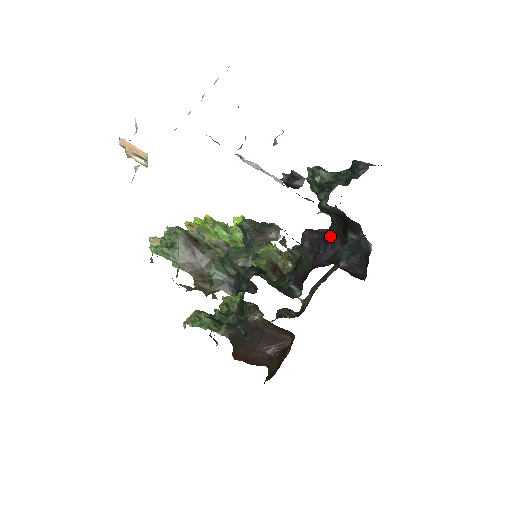
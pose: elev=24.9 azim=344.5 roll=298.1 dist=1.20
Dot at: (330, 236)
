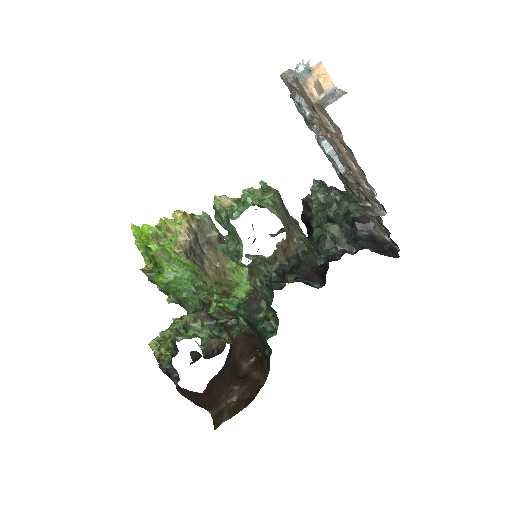
Dot at: occluded
